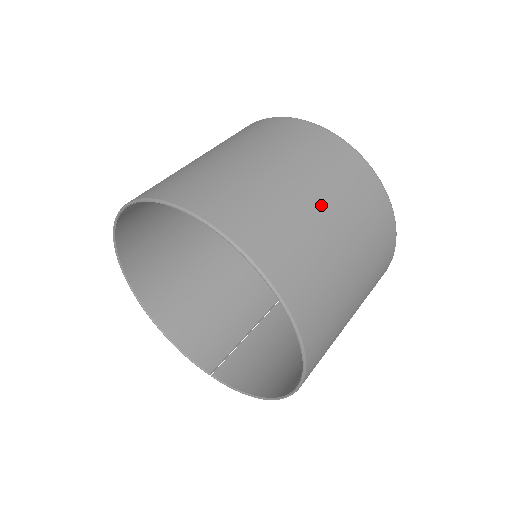
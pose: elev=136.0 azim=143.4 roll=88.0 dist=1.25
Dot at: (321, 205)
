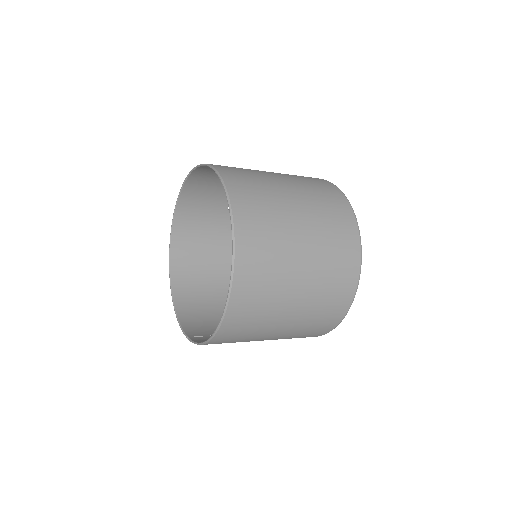
Dot at: (292, 192)
